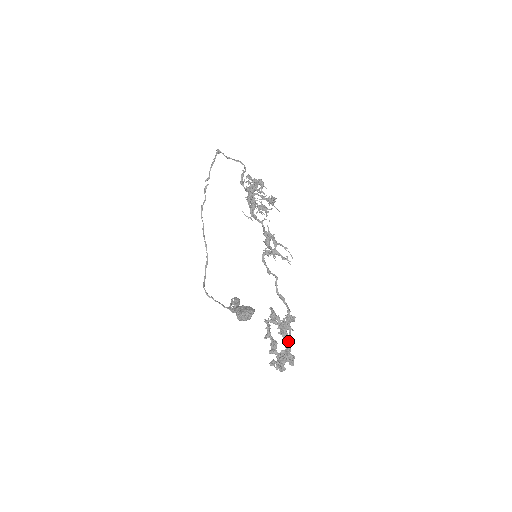
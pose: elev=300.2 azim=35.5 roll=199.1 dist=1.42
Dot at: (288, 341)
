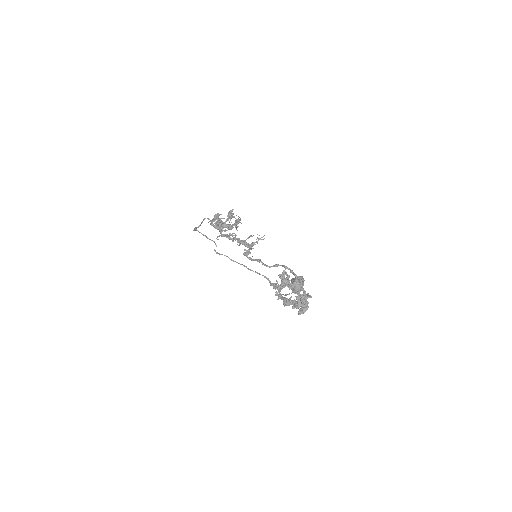
Dot at: occluded
